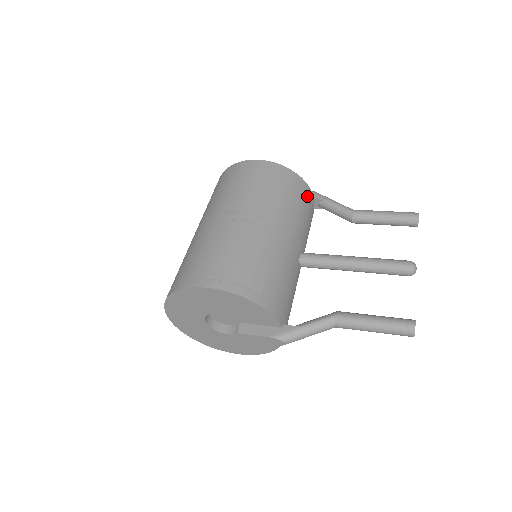
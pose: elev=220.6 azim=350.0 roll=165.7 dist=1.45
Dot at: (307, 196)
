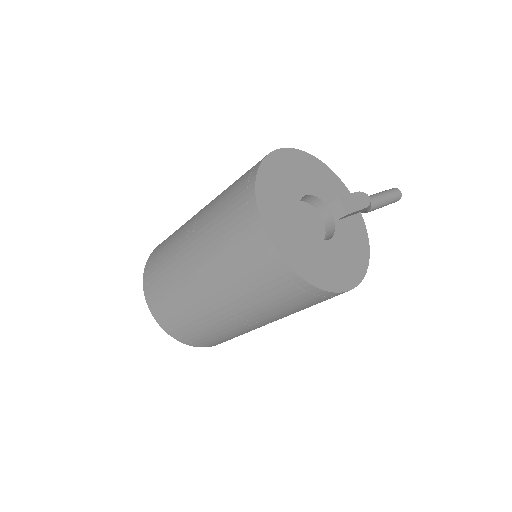
Dot at: occluded
